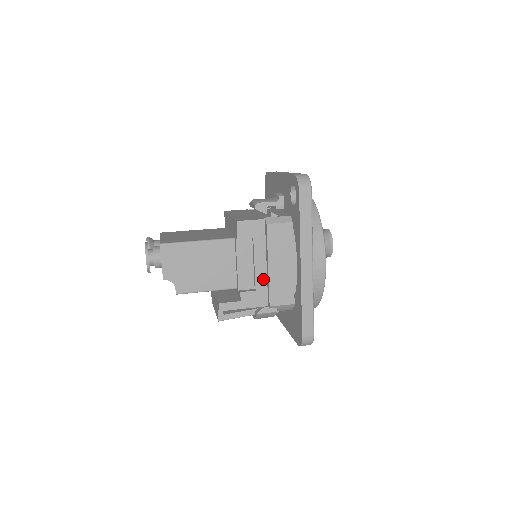
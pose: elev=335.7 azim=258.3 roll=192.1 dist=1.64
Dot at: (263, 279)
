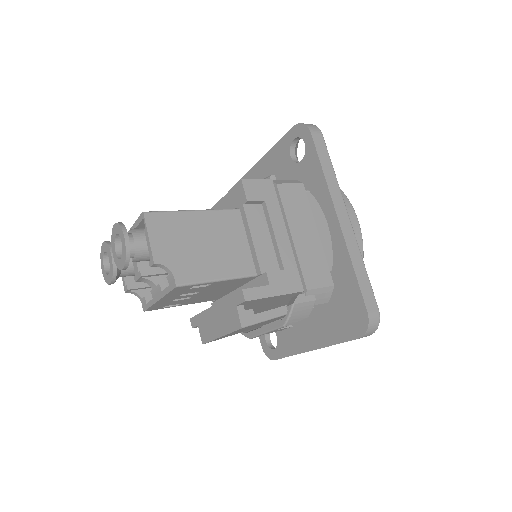
Dot at: (289, 254)
